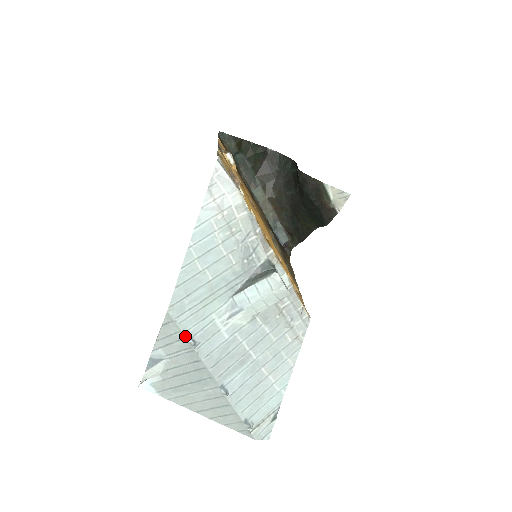
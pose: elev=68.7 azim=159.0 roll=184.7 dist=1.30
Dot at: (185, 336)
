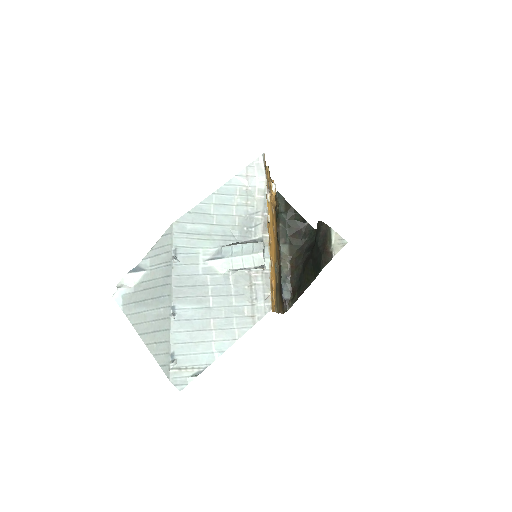
Dot at: (173, 249)
